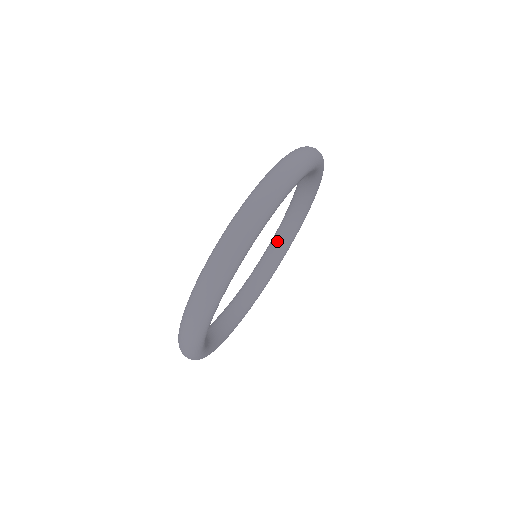
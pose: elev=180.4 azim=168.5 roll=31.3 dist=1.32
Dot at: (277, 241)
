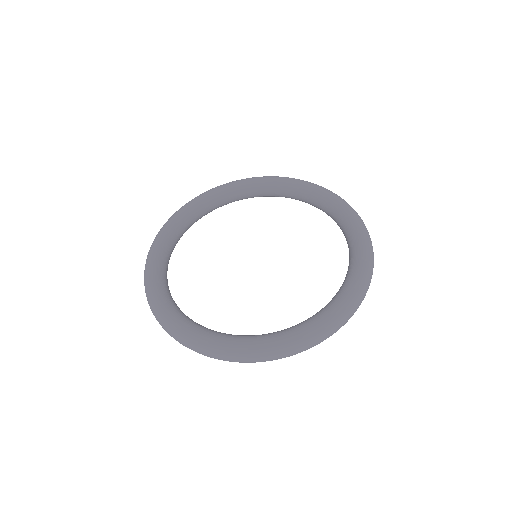
Dot at: (274, 191)
